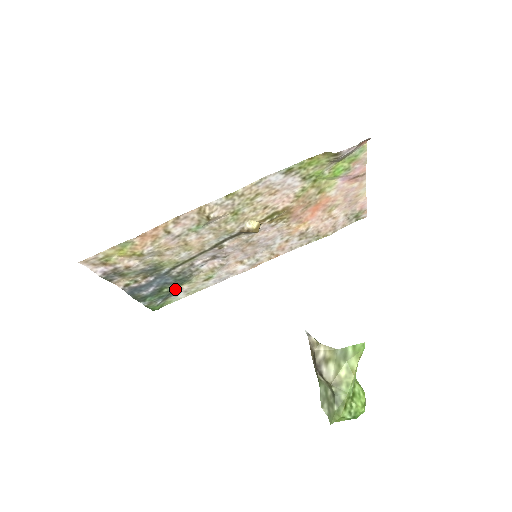
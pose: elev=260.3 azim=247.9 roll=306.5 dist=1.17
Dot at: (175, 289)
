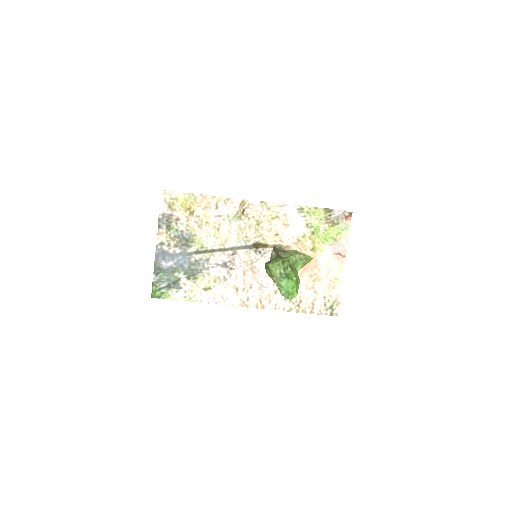
Dot at: (182, 280)
